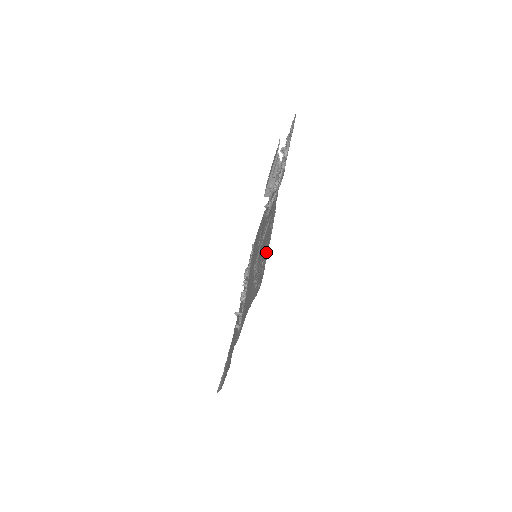
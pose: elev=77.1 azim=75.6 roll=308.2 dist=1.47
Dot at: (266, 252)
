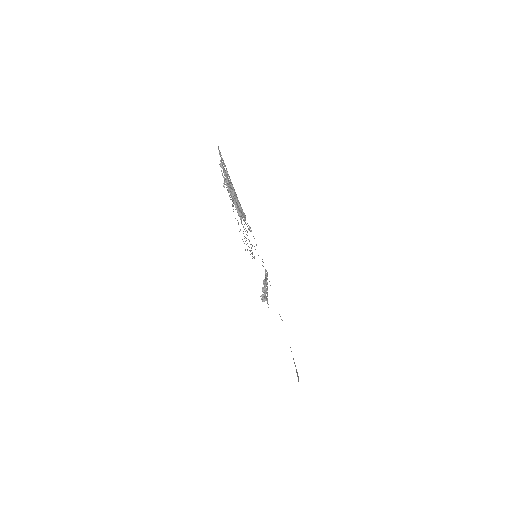
Dot at: occluded
